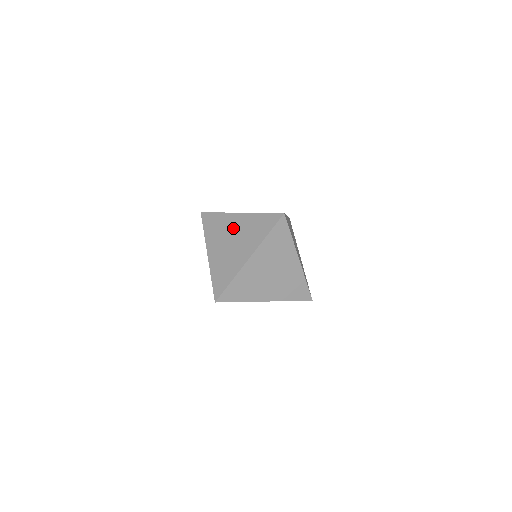
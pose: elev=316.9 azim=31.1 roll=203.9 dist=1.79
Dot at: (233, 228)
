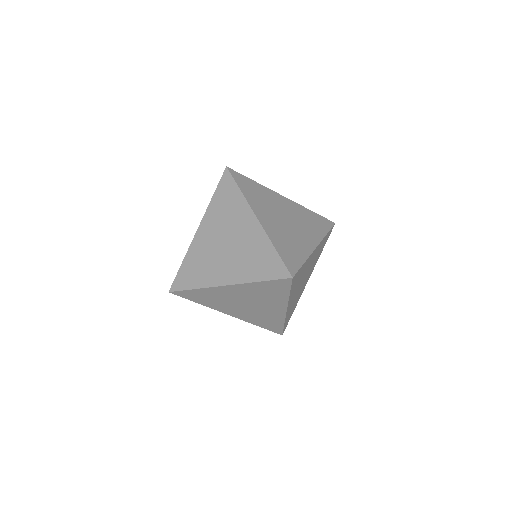
Dot at: (238, 229)
